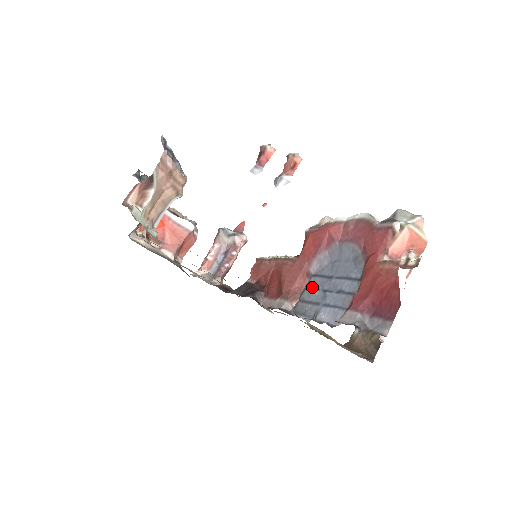
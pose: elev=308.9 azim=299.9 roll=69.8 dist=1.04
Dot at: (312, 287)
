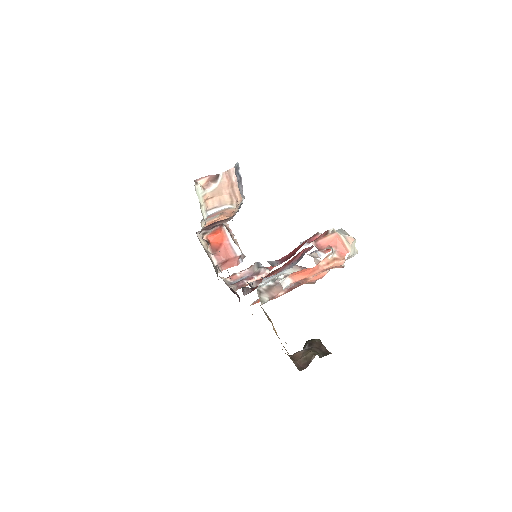
Dot at: occluded
